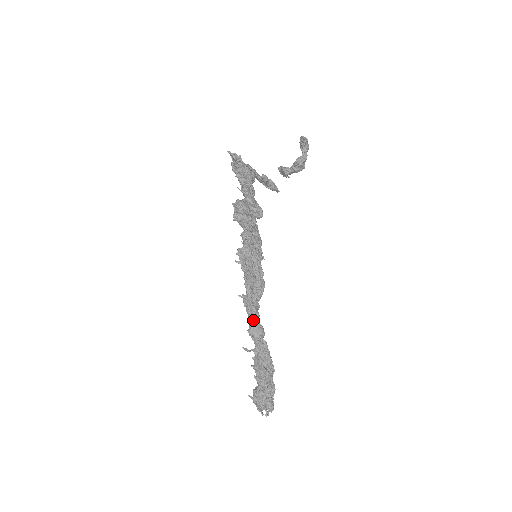
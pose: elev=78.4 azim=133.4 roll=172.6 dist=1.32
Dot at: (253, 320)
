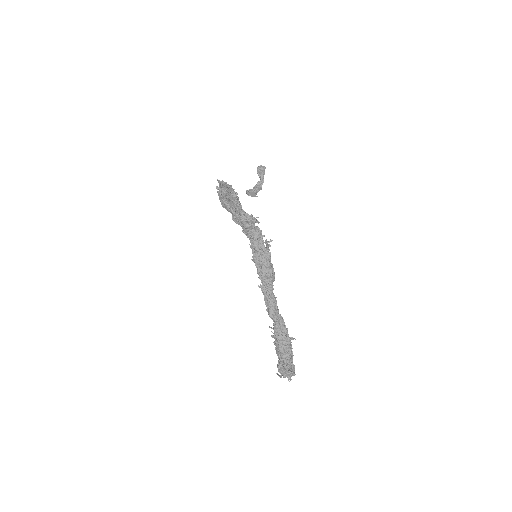
Dot at: (273, 302)
